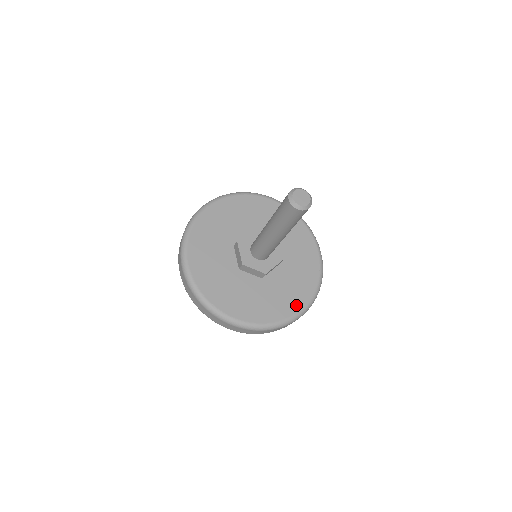
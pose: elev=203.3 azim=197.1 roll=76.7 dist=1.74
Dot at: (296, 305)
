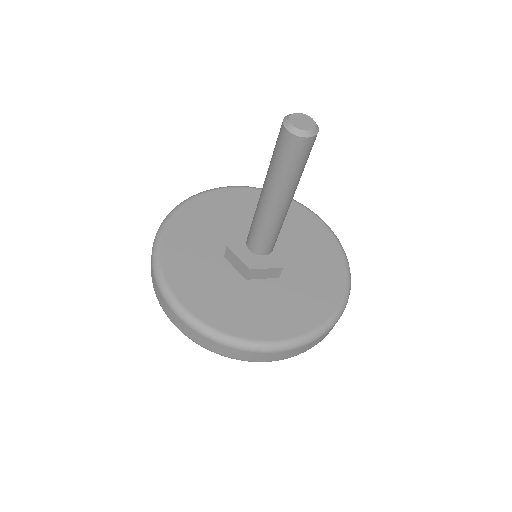
Dot at: (272, 332)
